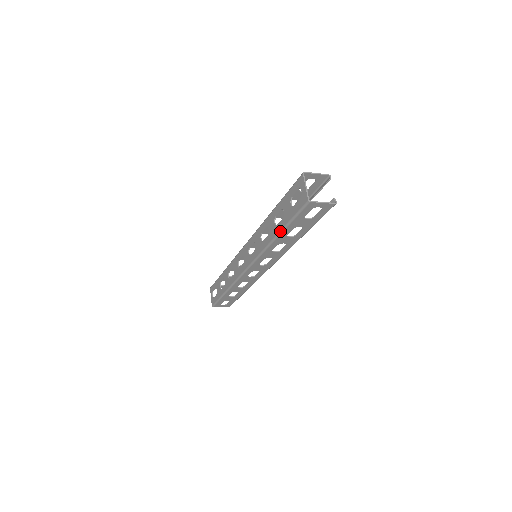
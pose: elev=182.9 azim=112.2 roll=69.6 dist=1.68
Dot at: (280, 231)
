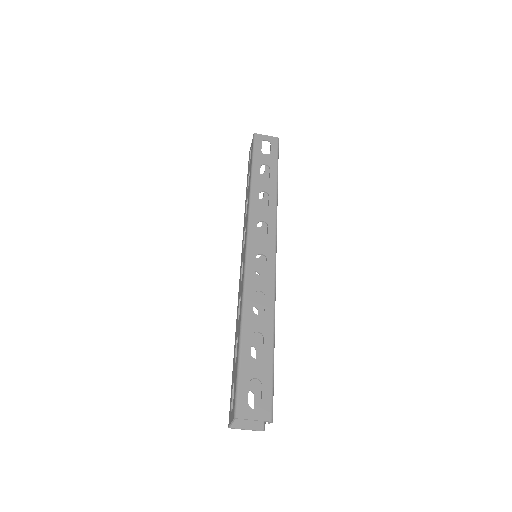
Dot at: (251, 173)
